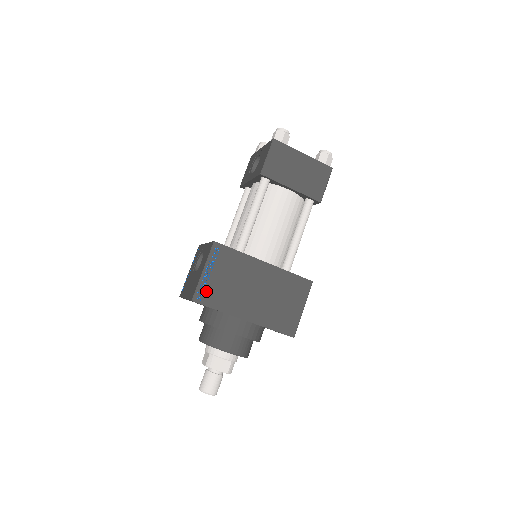
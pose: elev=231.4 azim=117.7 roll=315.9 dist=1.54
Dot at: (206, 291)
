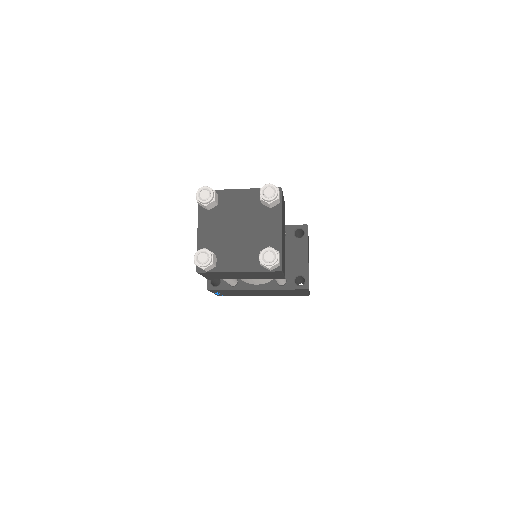
Dot at: (224, 295)
